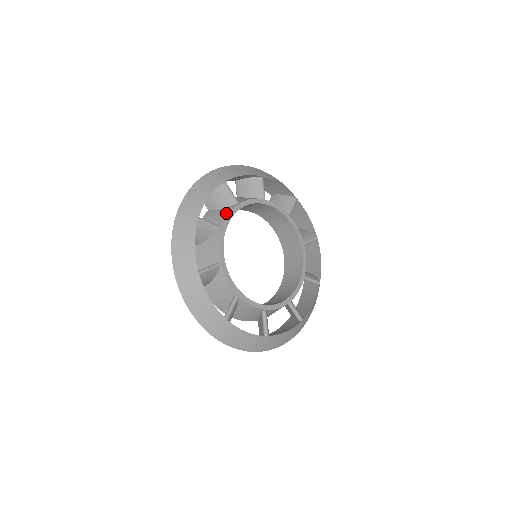
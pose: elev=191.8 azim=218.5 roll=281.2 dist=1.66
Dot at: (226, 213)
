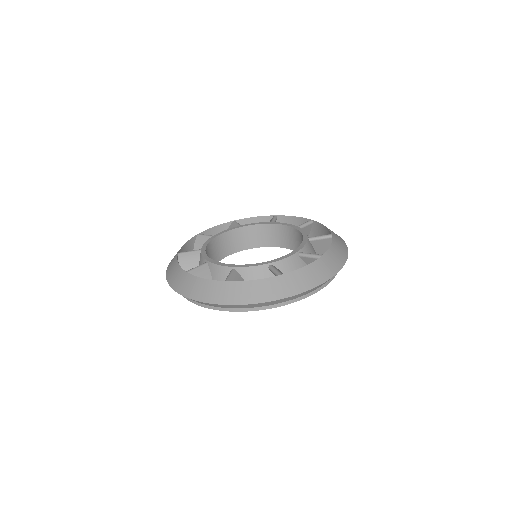
Dot at: occluded
